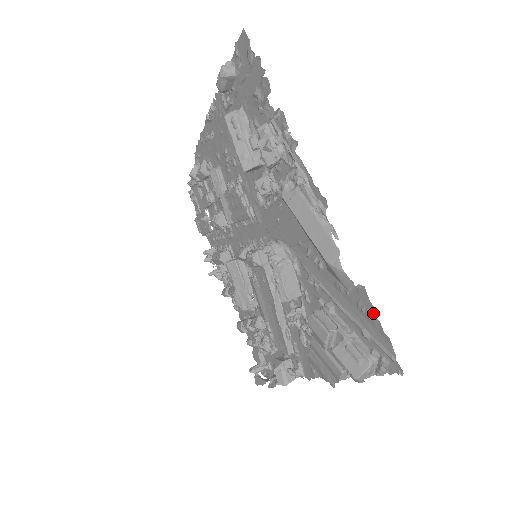
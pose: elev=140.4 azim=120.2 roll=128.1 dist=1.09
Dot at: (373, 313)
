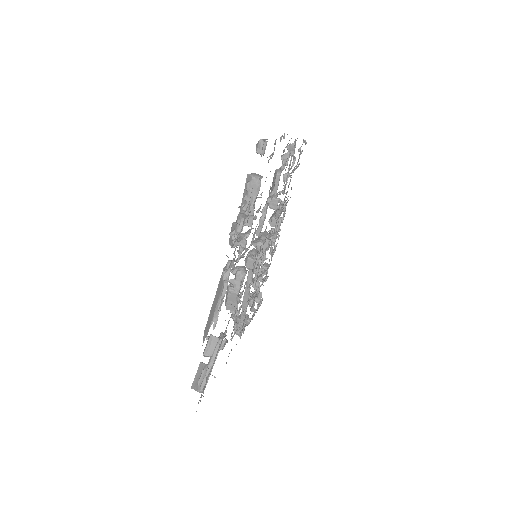
Dot at: occluded
